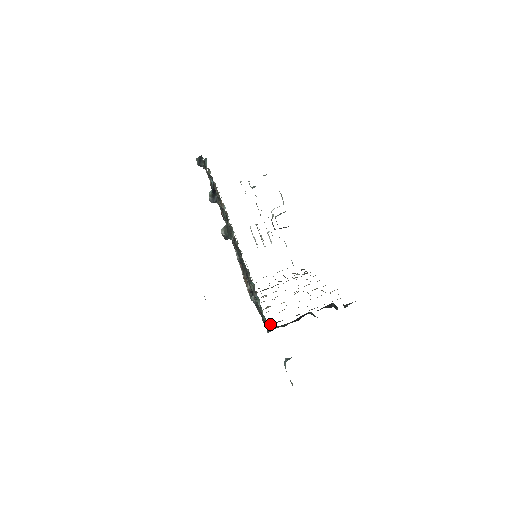
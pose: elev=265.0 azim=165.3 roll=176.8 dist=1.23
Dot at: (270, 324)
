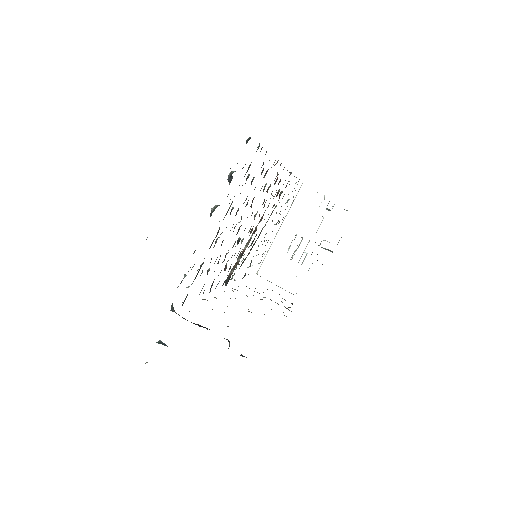
Dot at: occluded
